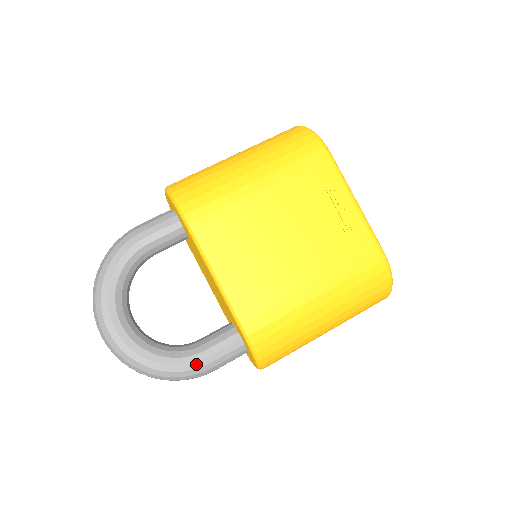
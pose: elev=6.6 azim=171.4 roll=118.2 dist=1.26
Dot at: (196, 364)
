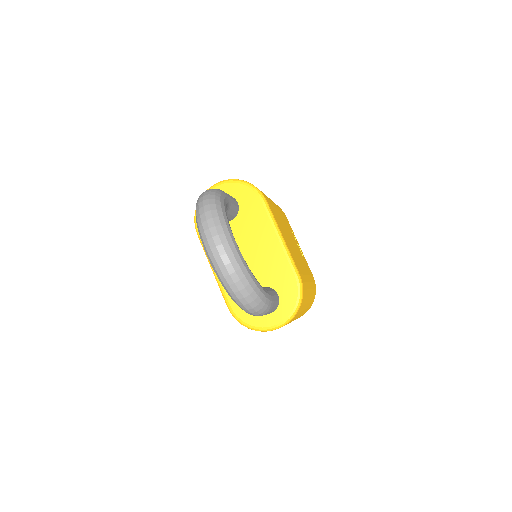
Dot at: (270, 297)
